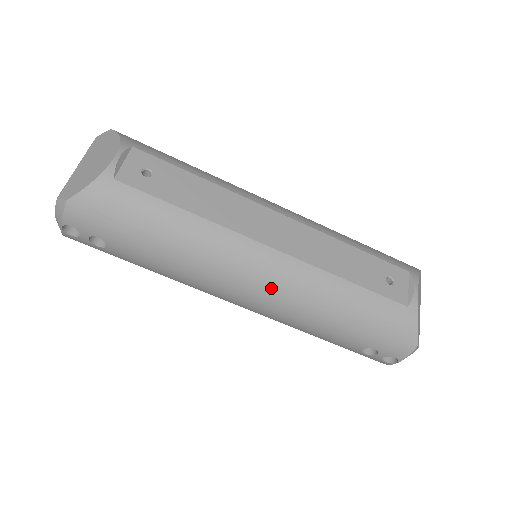
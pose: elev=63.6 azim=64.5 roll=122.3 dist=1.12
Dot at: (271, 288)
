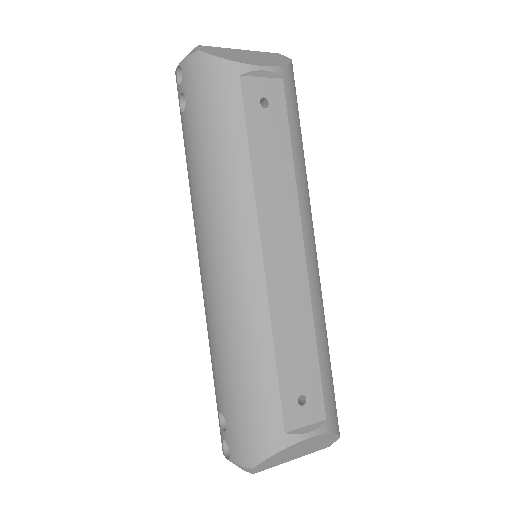
Dot at: (225, 278)
